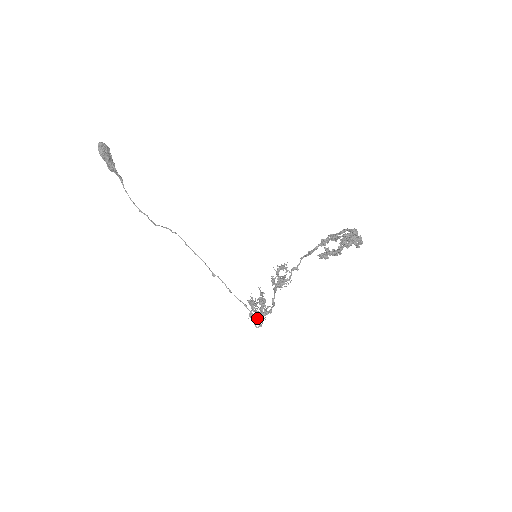
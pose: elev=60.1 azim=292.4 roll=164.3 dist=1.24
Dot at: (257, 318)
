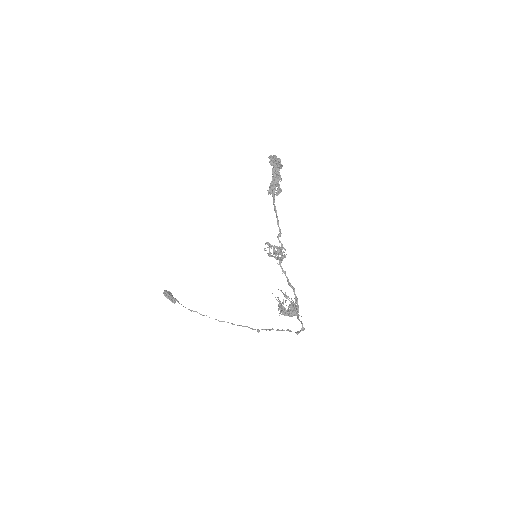
Dot at: (283, 306)
